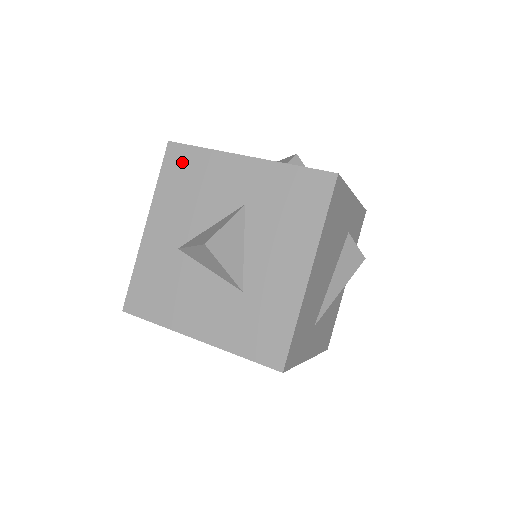
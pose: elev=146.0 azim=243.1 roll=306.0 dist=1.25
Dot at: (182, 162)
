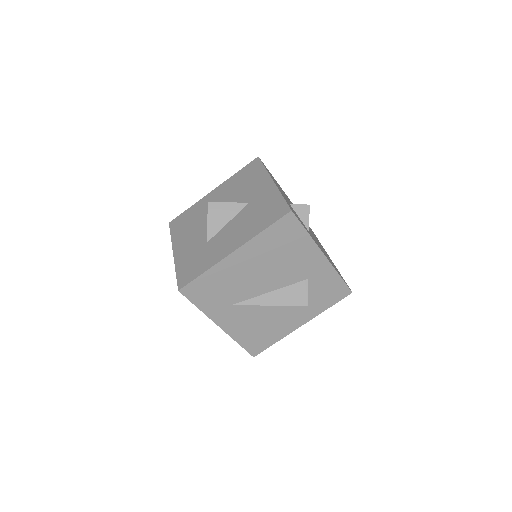
Dot at: (252, 169)
